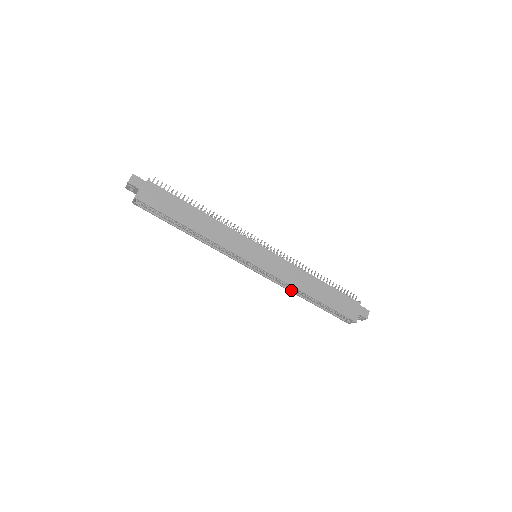
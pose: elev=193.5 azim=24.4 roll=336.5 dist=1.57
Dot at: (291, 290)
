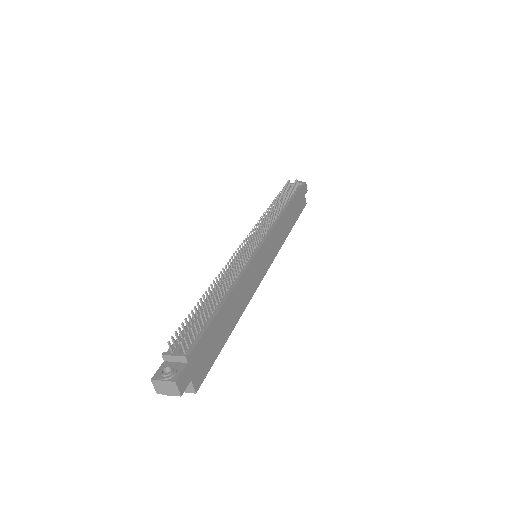
Dot at: occluded
